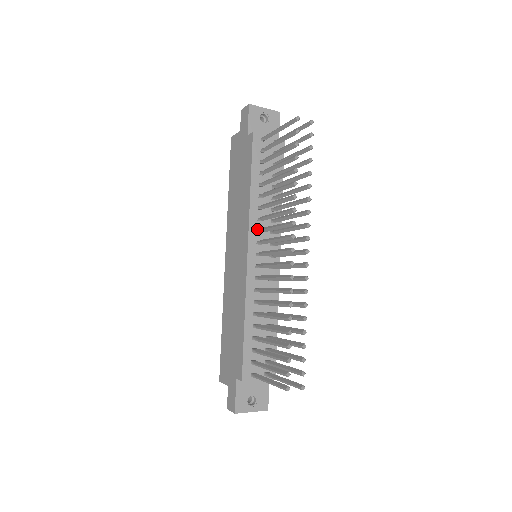
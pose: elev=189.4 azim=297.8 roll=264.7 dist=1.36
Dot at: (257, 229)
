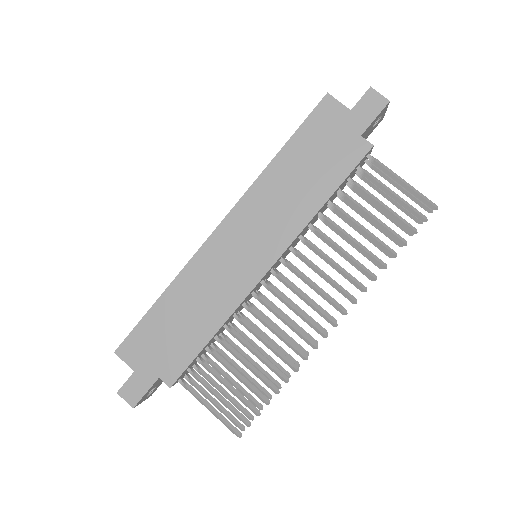
Dot at: (292, 246)
